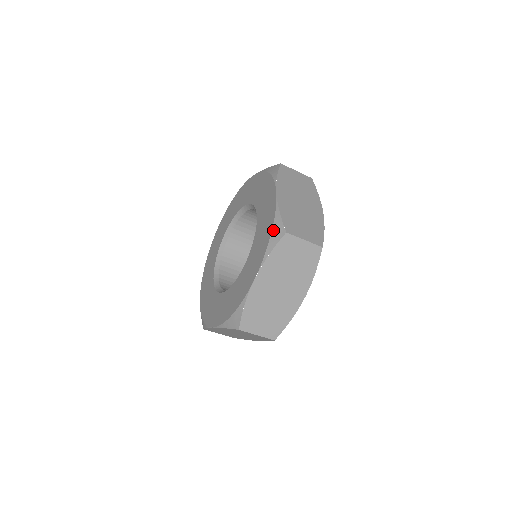
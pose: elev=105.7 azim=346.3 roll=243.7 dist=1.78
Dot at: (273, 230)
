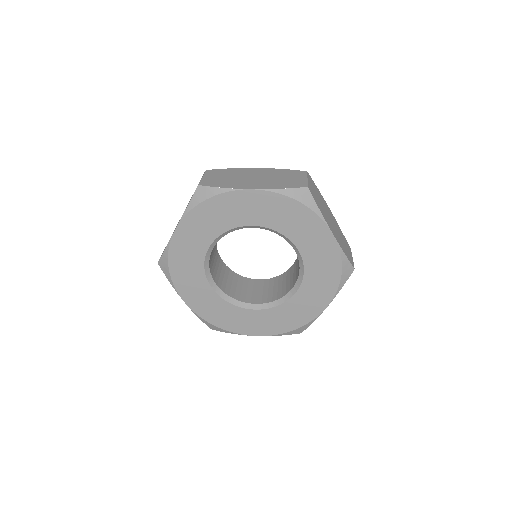
Dot at: (298, 330)
